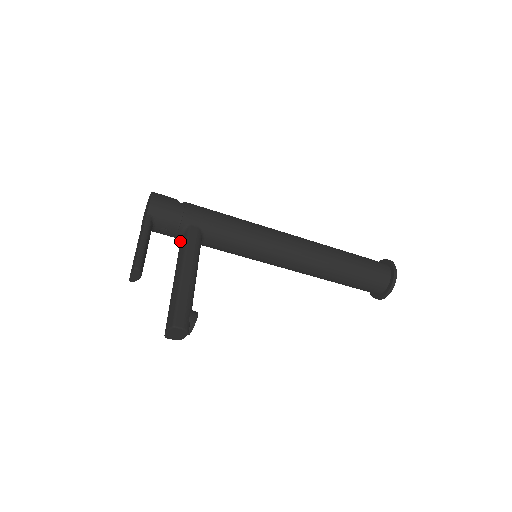
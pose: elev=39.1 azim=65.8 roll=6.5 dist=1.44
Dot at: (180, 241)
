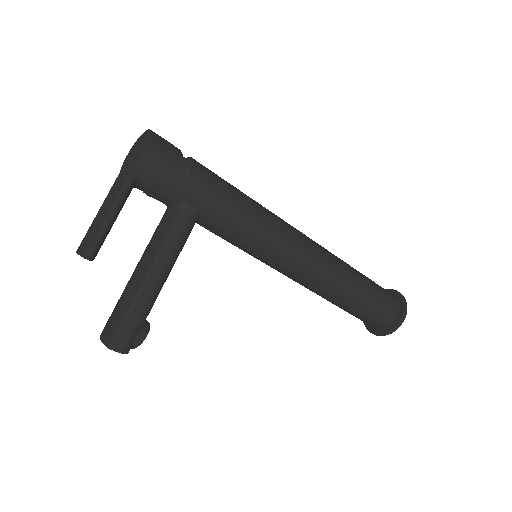
Dot at: (166, 211)
